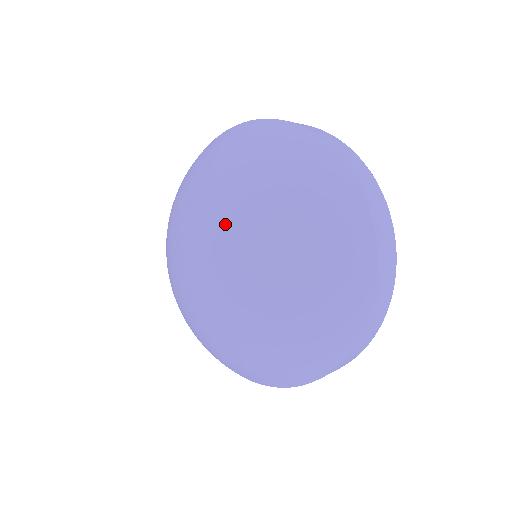
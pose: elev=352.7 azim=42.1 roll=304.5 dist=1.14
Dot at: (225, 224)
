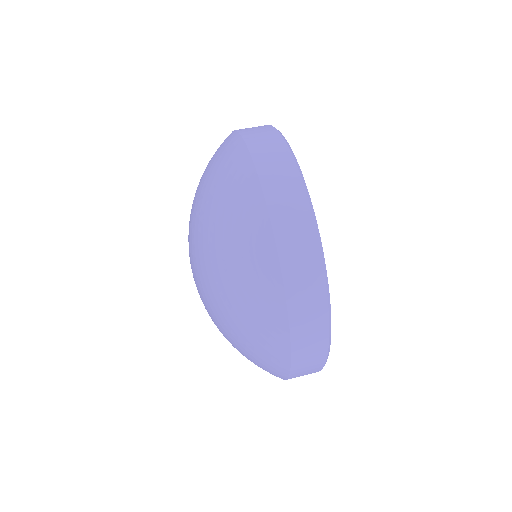
Dot at: (197, 268)
